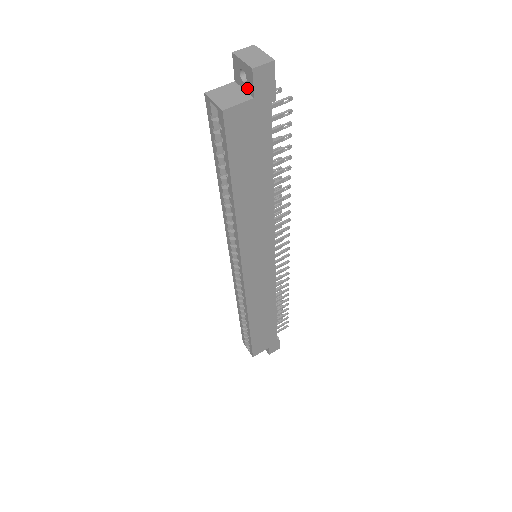
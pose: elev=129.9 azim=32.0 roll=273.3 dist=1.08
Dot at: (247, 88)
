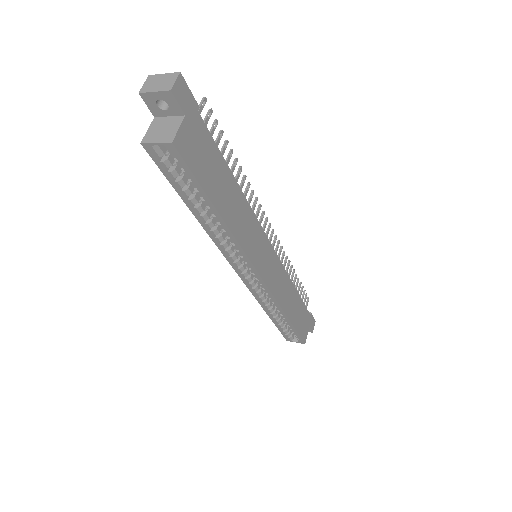
Dot at: (173, 112)
